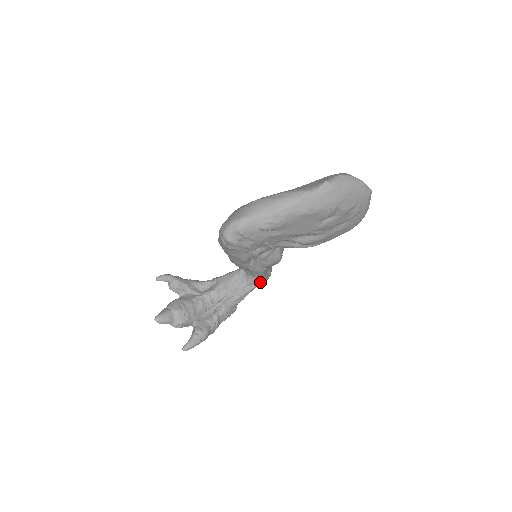
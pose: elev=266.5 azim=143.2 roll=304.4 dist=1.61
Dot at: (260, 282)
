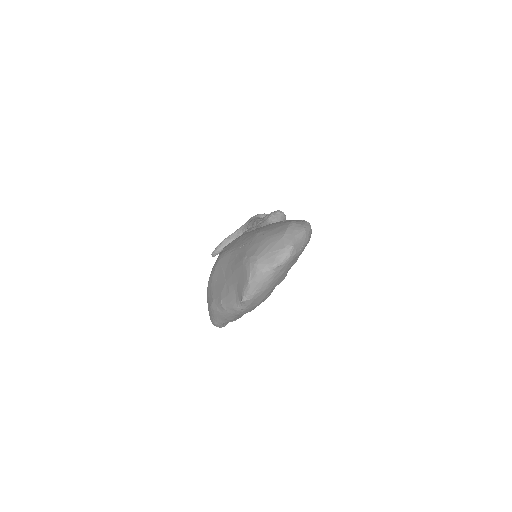
Dot at: occluded
